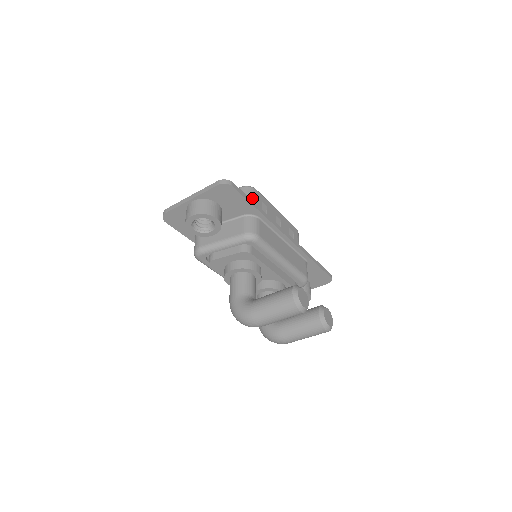
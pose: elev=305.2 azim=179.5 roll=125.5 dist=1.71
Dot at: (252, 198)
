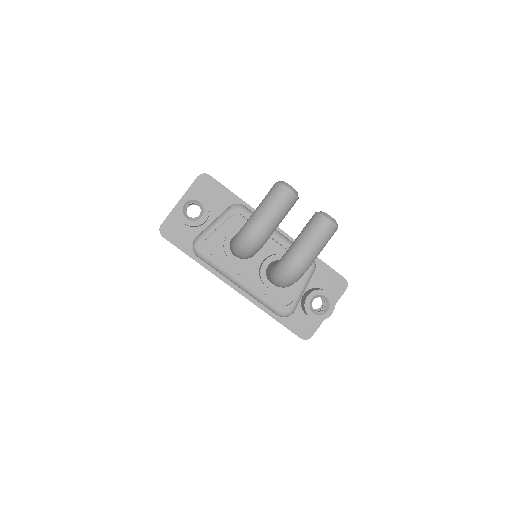
Dot at: occluded
